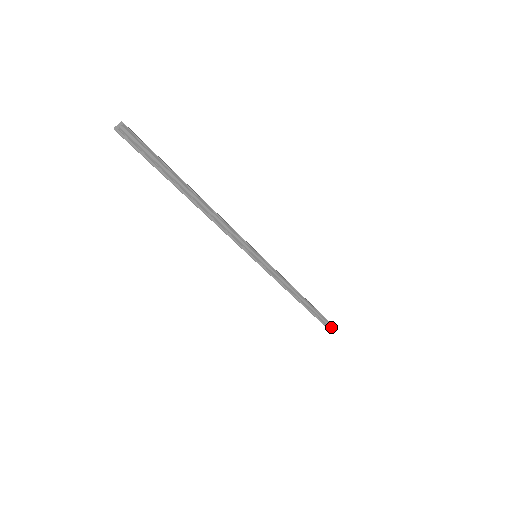
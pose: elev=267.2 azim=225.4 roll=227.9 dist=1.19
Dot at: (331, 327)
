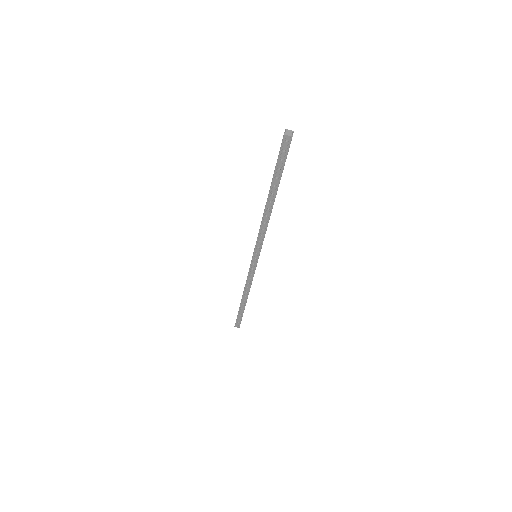
Dot at: occluded
